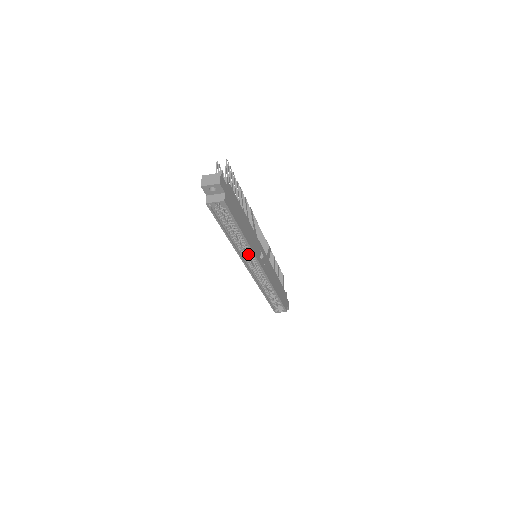
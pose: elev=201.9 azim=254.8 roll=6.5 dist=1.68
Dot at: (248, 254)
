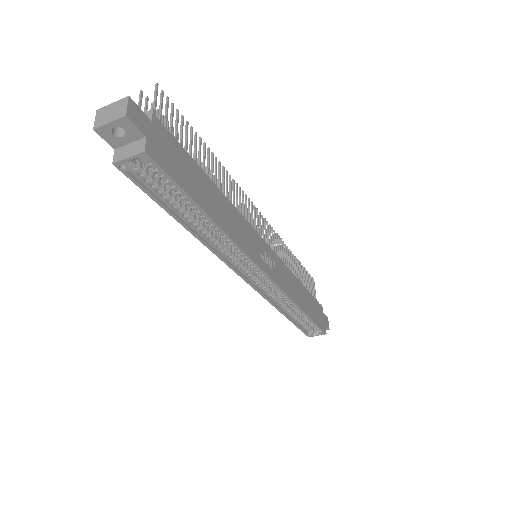
Dot at: (238, 254)
